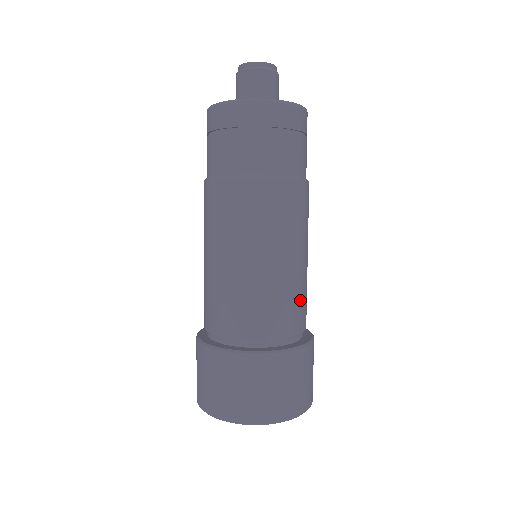
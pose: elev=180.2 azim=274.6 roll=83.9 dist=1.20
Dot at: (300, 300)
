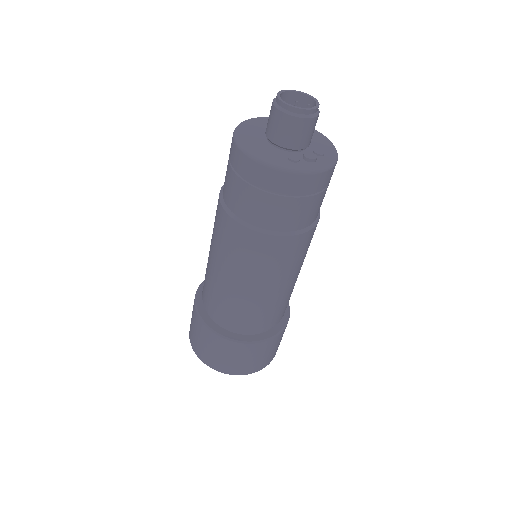
Dot at: (248, 313)
